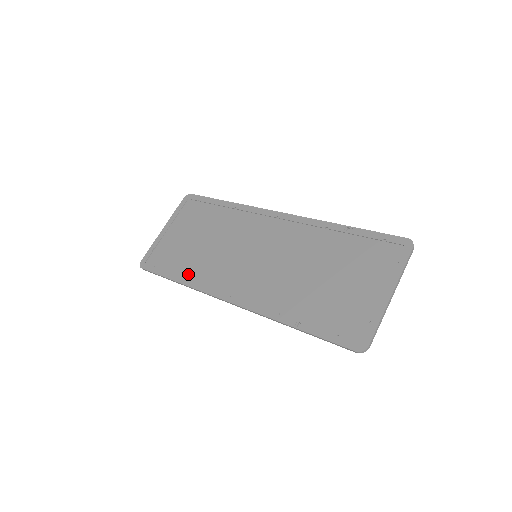
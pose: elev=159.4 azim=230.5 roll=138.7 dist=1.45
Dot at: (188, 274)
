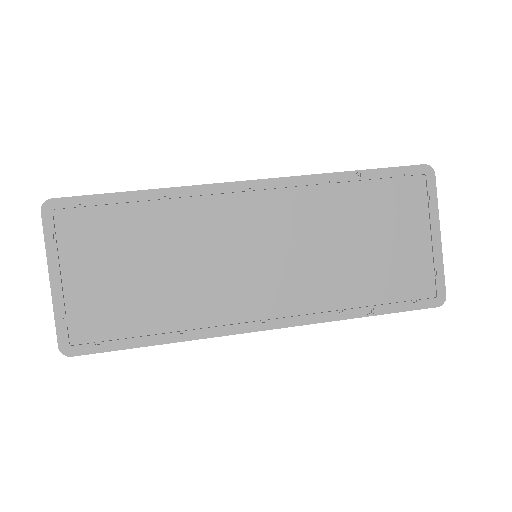
Dot at: (170, 326)
